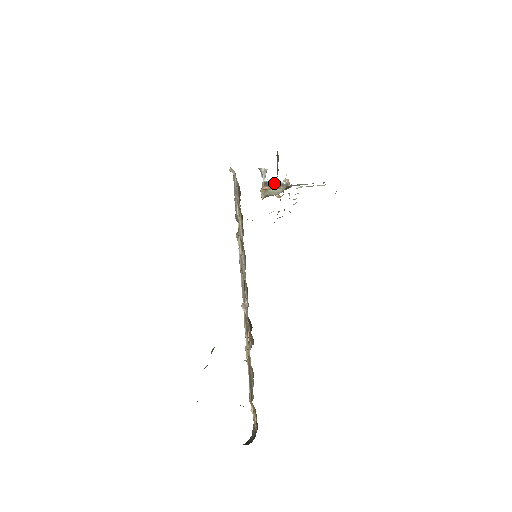
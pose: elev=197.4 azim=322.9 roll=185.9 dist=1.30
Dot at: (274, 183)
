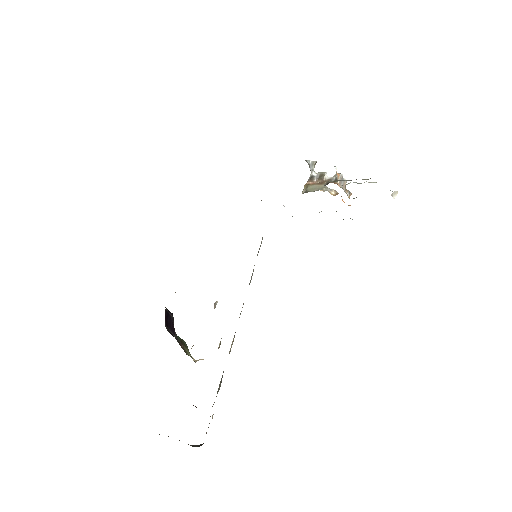
Dot at: (319, 178)
